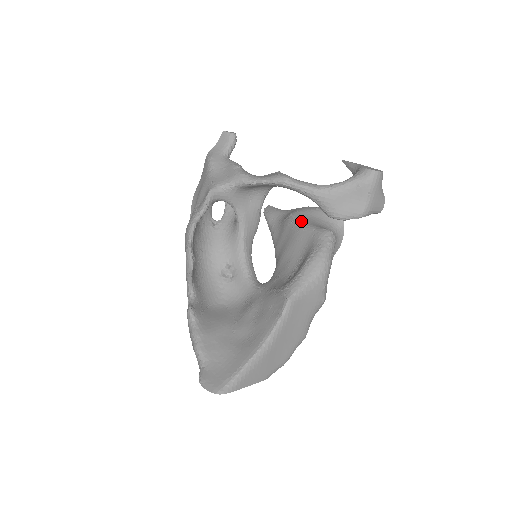
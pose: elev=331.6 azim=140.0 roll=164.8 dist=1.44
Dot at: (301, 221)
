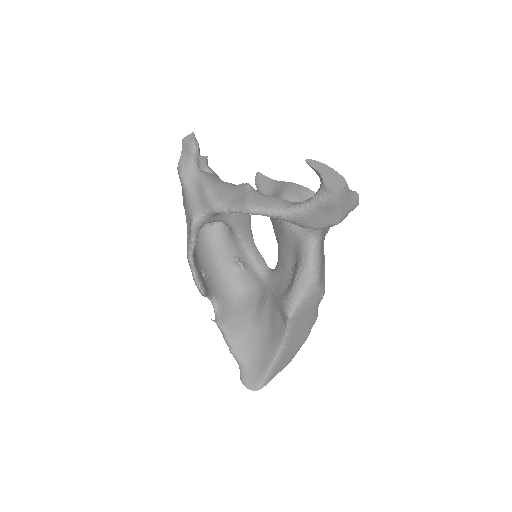
Dot at: occluded
